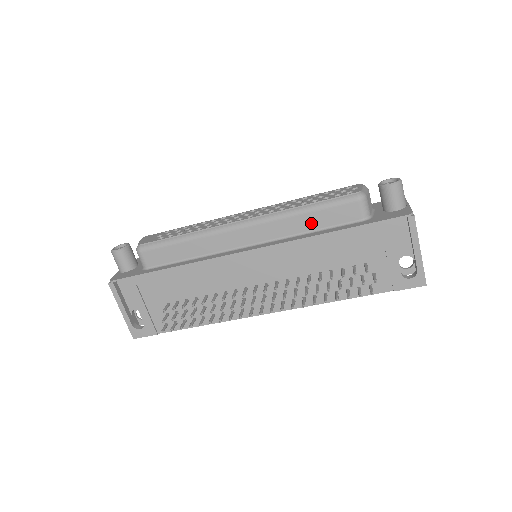
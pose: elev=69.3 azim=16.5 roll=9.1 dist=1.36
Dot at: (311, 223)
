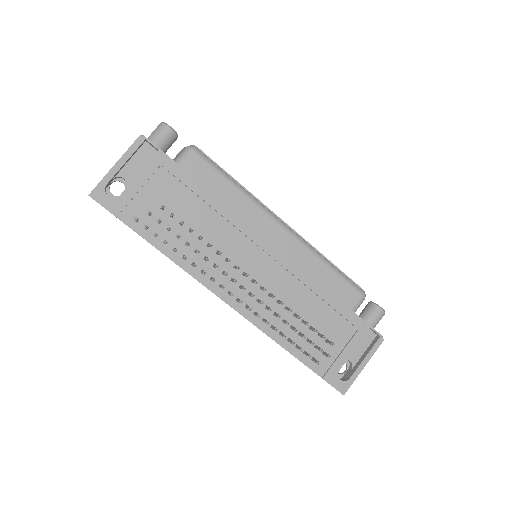
Dot at: (323, 276)
